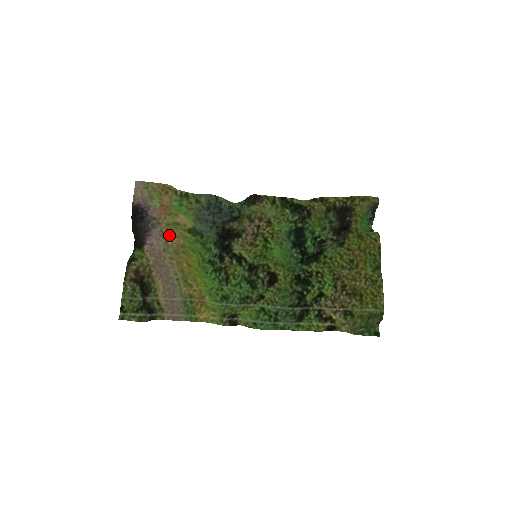
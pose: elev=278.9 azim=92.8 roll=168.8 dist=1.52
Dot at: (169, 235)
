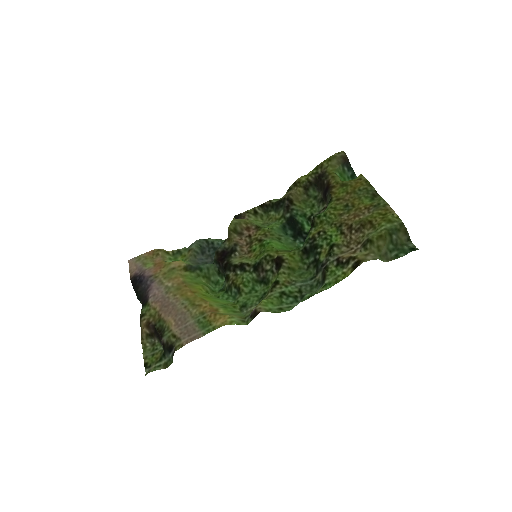
Dot at: (168, 280)
